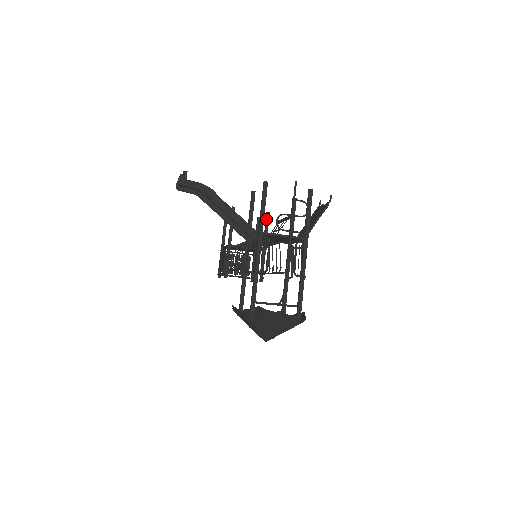
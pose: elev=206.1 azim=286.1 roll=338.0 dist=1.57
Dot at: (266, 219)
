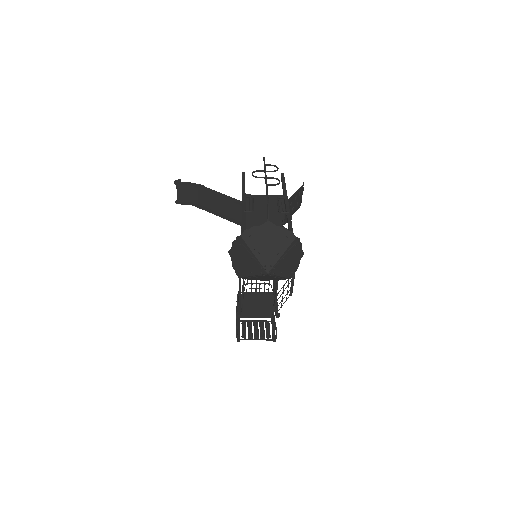
Dot at: occluded
